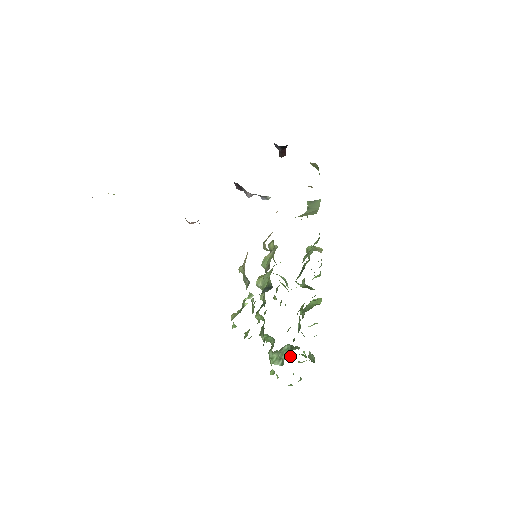
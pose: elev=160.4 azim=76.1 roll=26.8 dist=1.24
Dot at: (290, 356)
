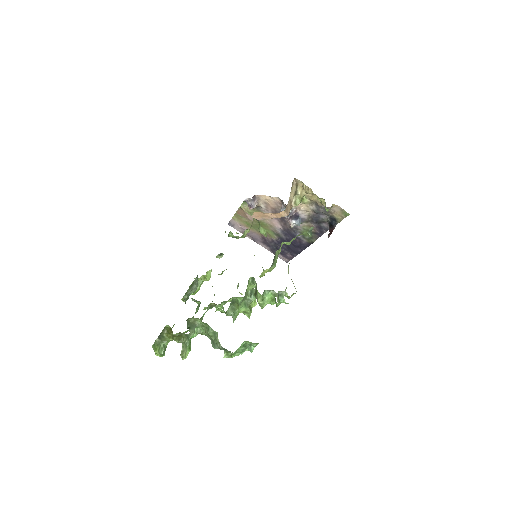
Dot at: occluded
